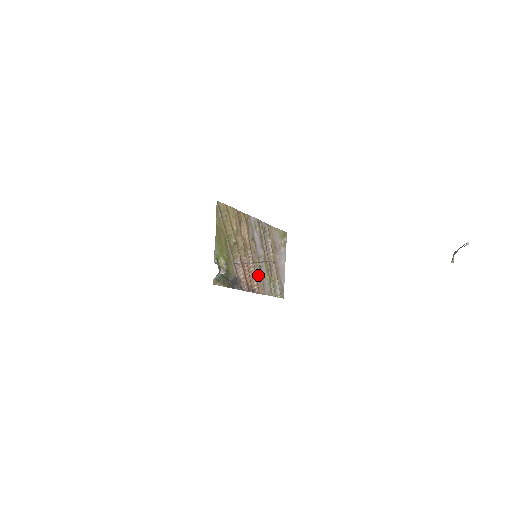
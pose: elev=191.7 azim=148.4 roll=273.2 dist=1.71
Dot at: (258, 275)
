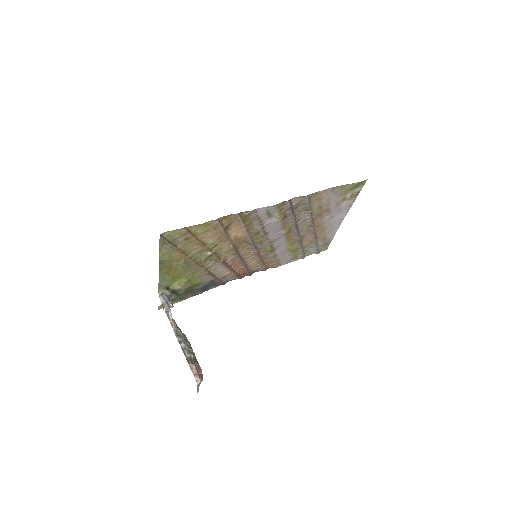
Dot at: (267, 256)
